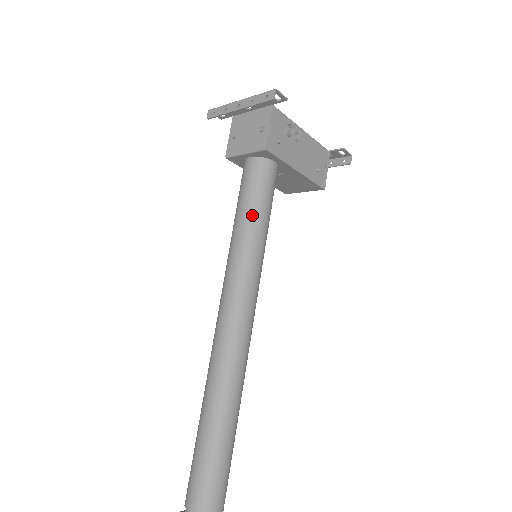
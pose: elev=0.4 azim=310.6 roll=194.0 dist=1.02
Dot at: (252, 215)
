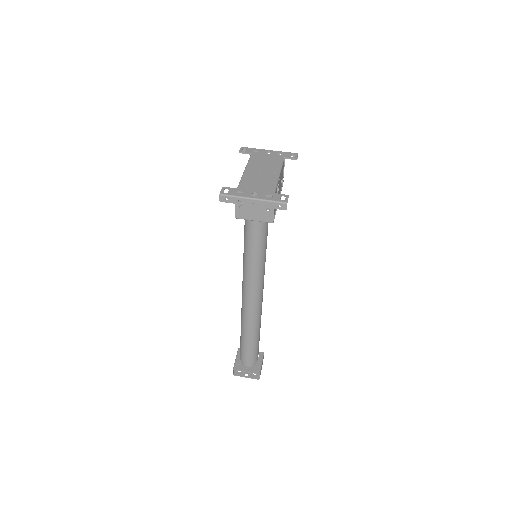
Dot at: (261, 251)
